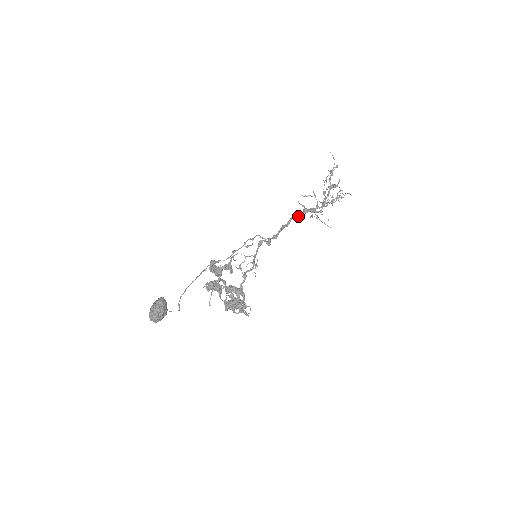
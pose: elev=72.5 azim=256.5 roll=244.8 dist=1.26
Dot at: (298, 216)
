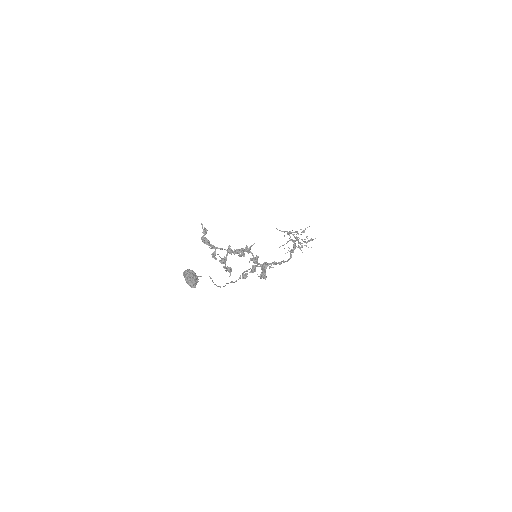
Dot at: (290, 255)
